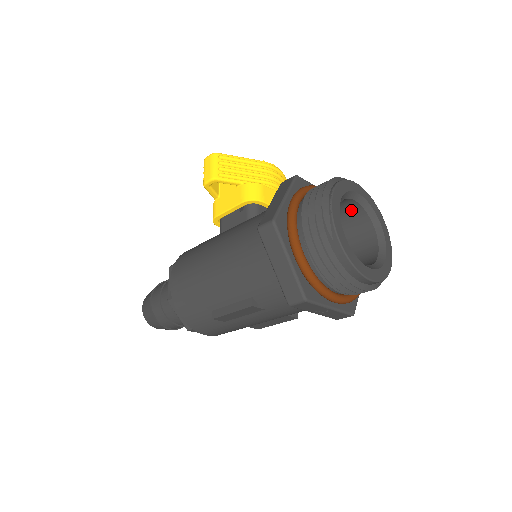
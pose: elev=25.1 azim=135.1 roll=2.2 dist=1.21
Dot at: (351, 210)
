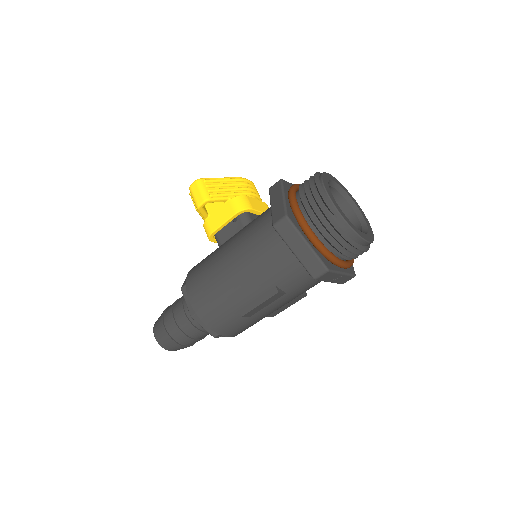
Dot at: occluded
